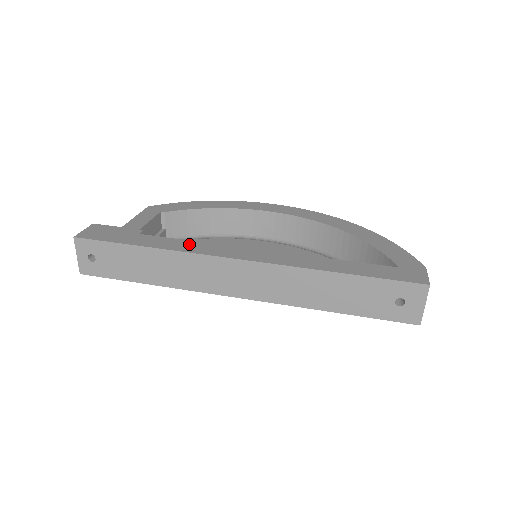
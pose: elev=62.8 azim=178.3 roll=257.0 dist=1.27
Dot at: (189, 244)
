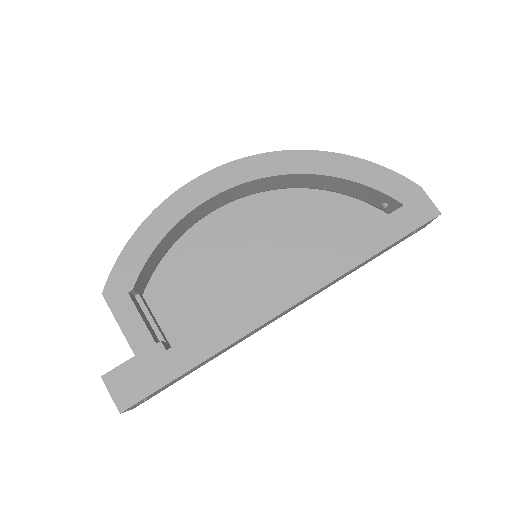
Dot at: (227, 325)
